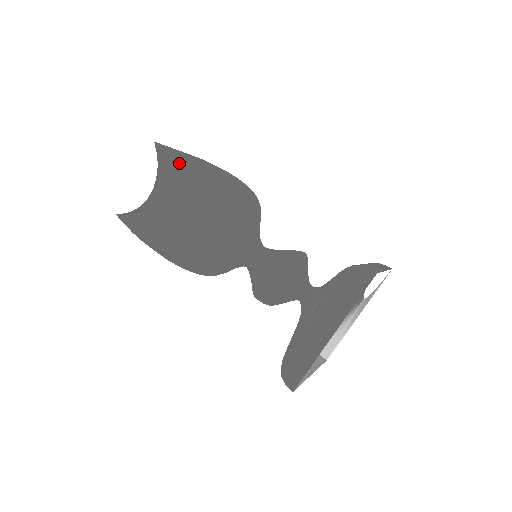
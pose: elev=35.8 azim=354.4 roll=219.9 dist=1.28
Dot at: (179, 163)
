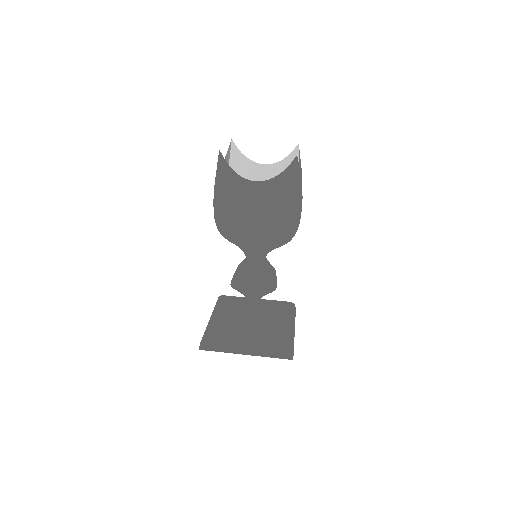
Dot at: (215, 185)
